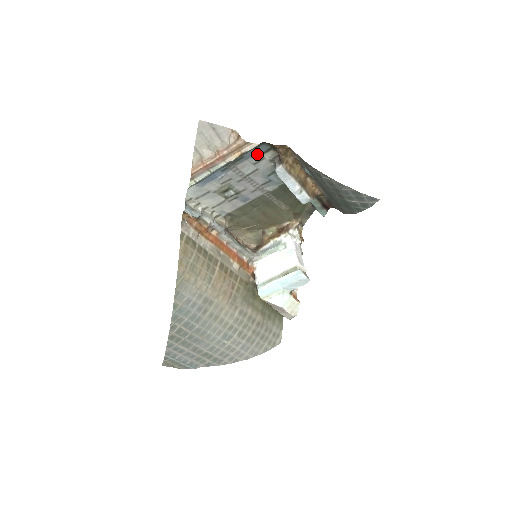
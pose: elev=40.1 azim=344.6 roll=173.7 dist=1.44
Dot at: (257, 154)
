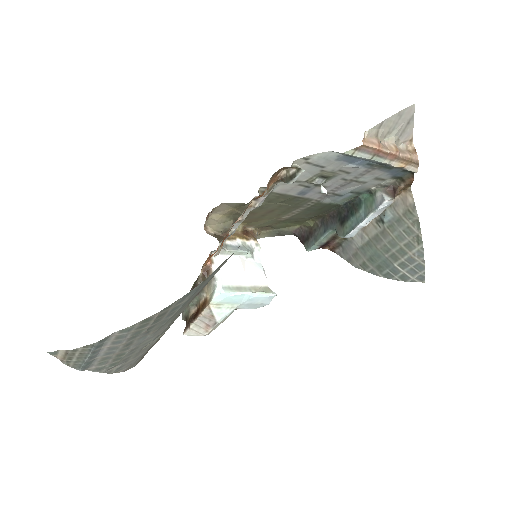
Dot at: (393, 174)
